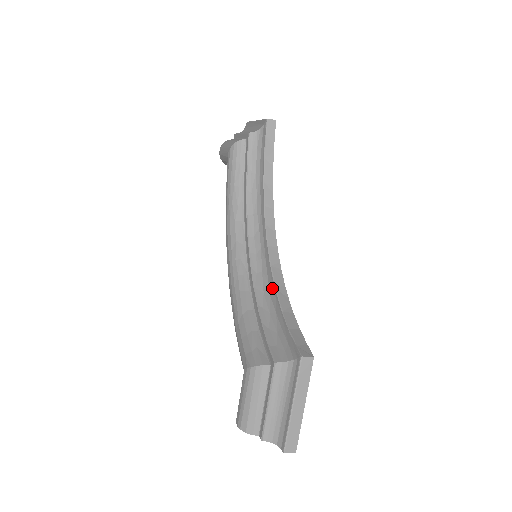
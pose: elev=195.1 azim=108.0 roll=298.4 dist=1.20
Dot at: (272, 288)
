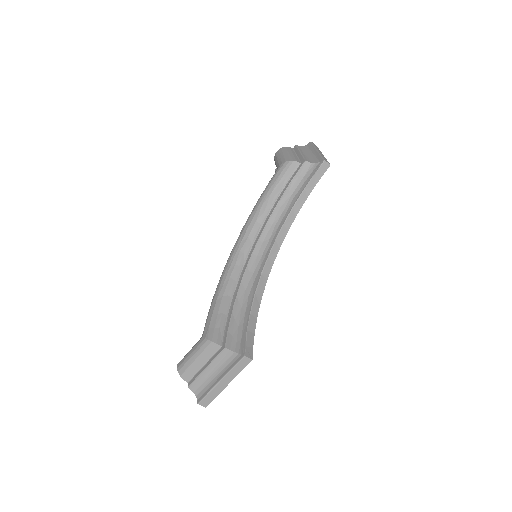
Dot at: (253, 291)
